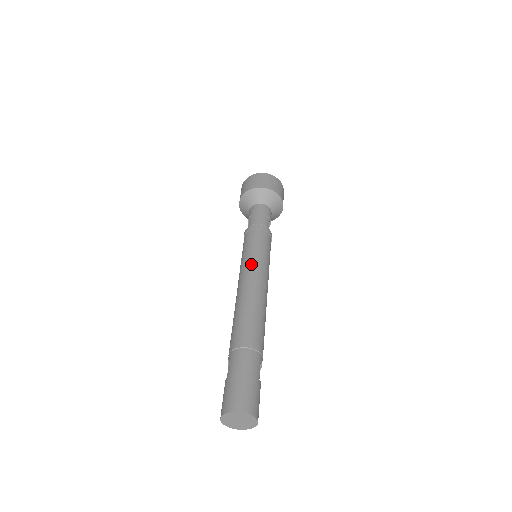
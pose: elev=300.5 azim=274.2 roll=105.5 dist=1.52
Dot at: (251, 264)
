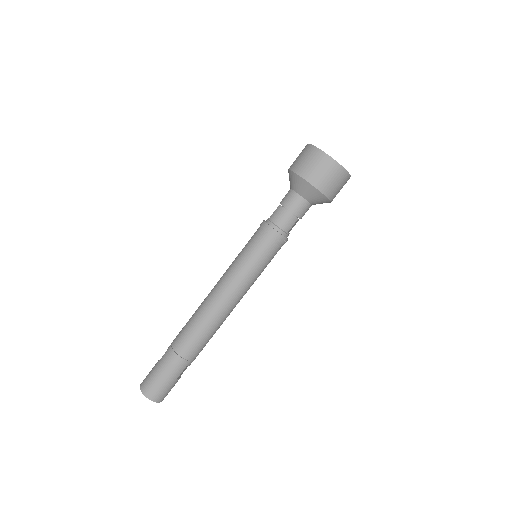
Dot at: (234, 276)
